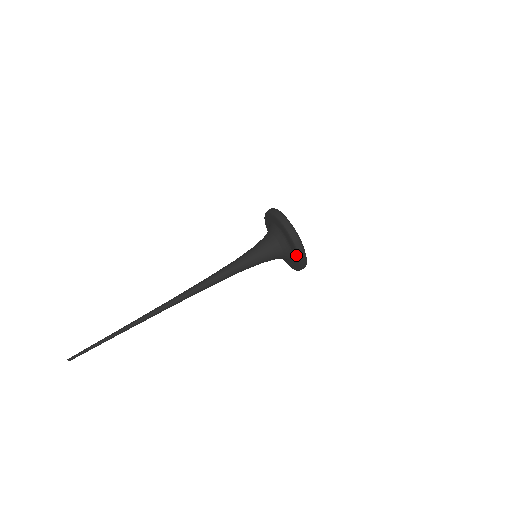
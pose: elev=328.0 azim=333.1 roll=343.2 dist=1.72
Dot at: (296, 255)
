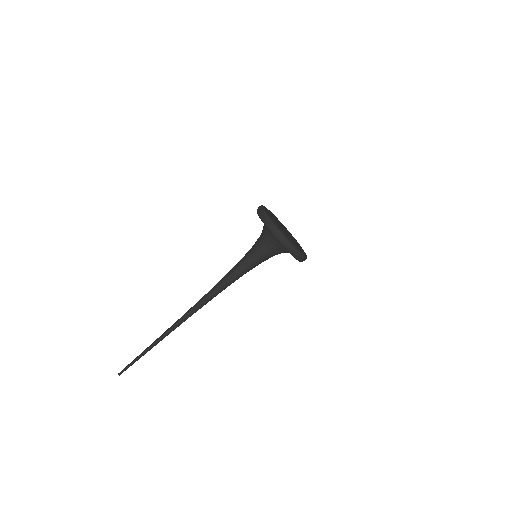
Dot at: (279, 242)
